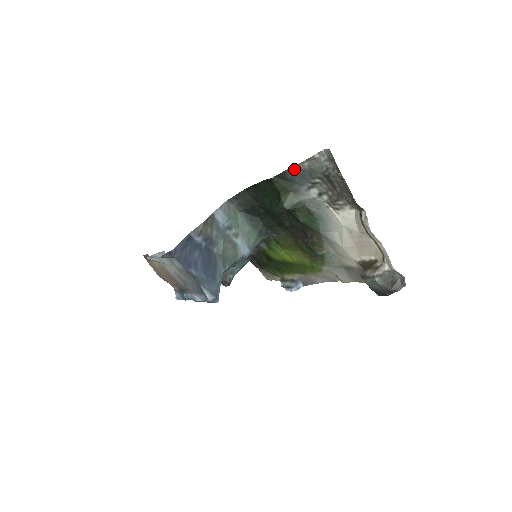
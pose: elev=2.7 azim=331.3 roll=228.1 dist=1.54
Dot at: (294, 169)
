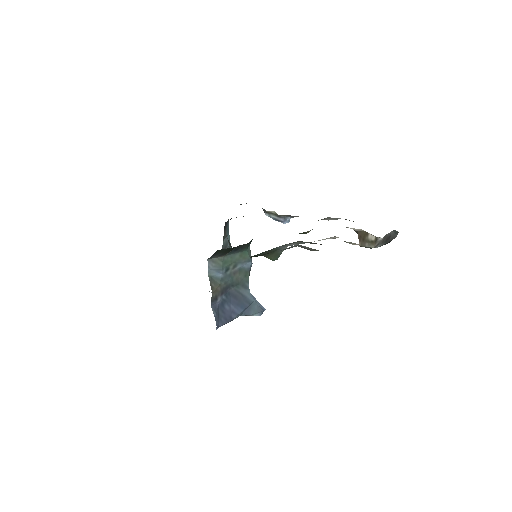
Dot at: occluded
